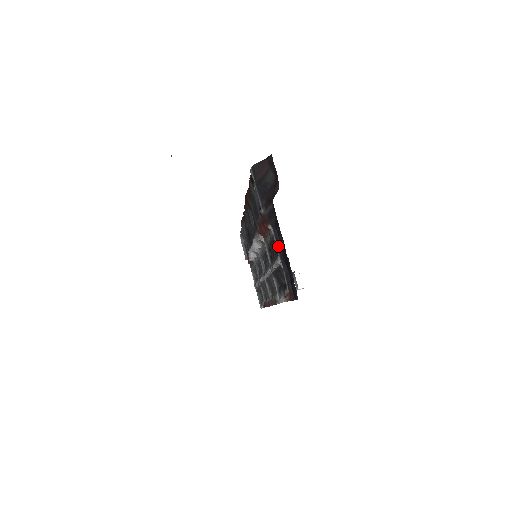
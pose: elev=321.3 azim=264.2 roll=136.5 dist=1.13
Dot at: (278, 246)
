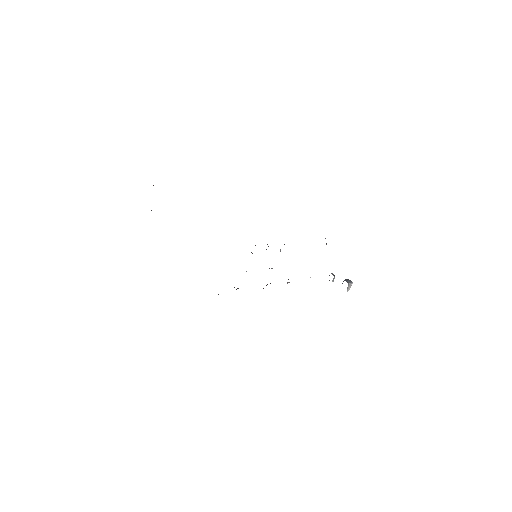
Dot at: occluded
